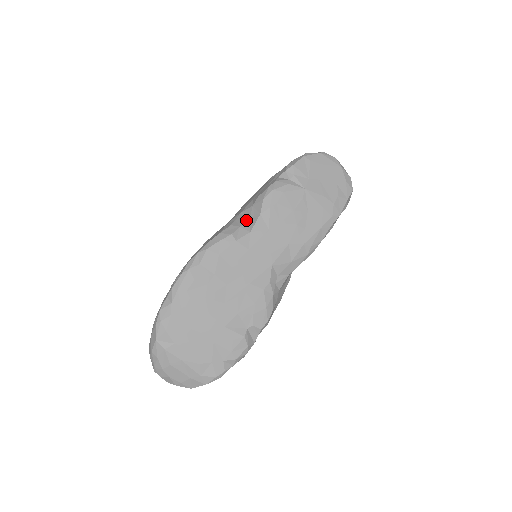
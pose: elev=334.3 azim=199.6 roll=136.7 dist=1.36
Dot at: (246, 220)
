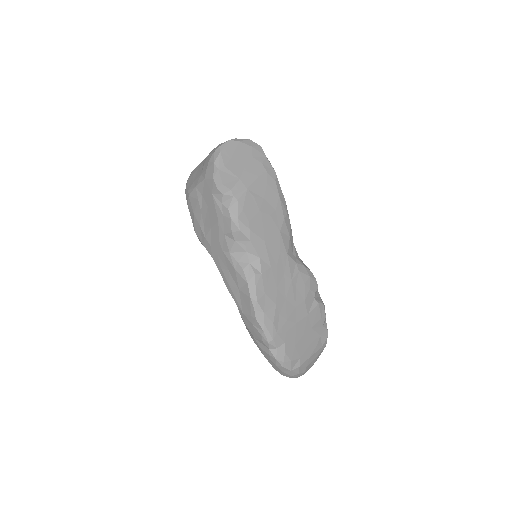
Dot at: (244, 254)
